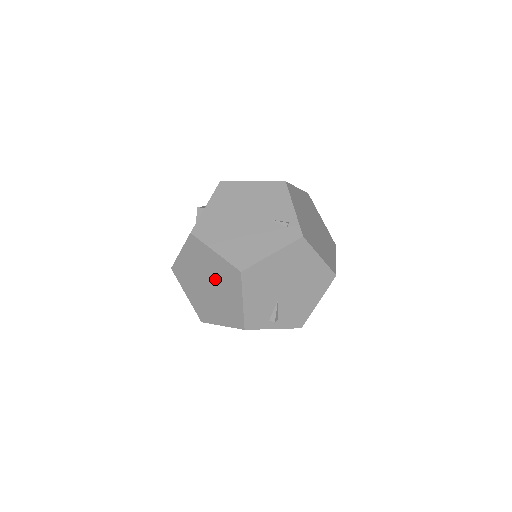
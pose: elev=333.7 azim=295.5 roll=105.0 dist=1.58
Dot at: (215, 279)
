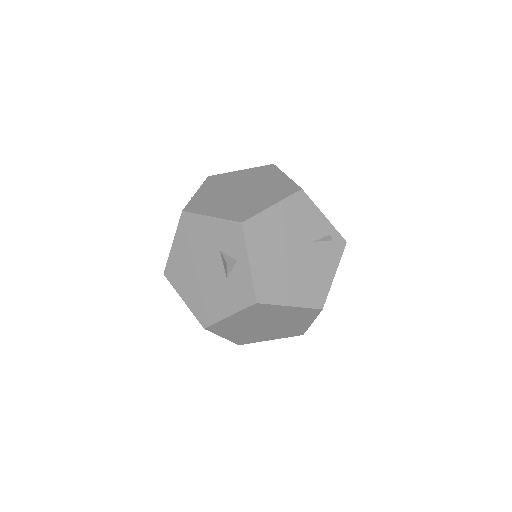
Dot at: (279, 320)
